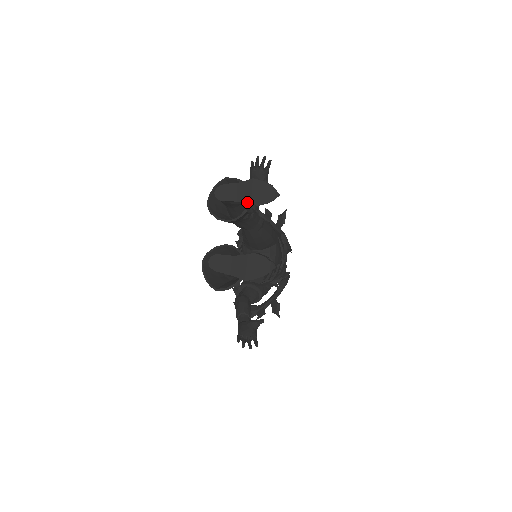
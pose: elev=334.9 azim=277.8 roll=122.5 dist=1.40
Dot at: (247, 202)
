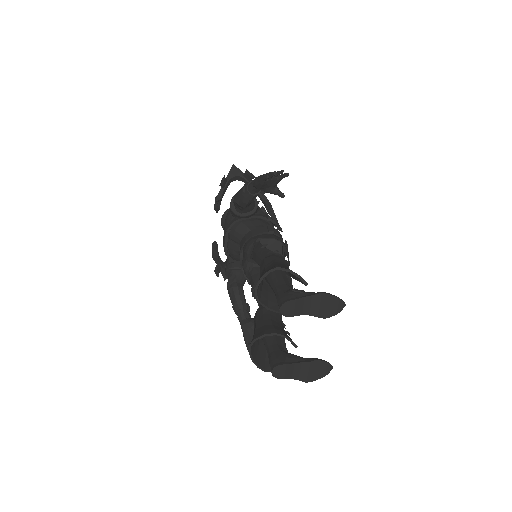
Dot at: occluded
